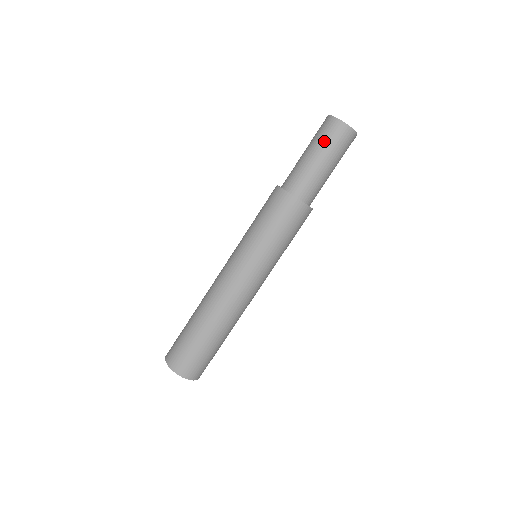
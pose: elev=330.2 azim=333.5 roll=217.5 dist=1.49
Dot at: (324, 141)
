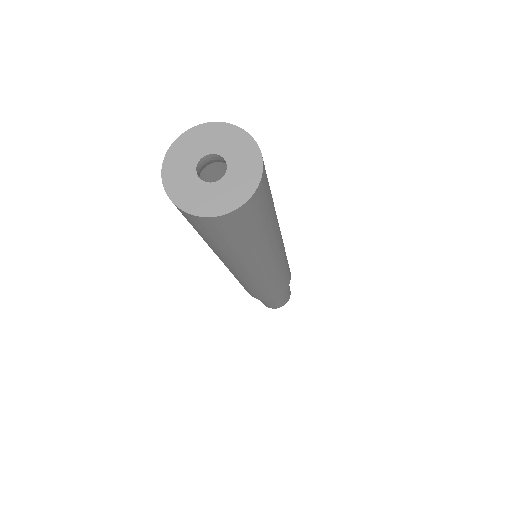
Dot at: occluded
